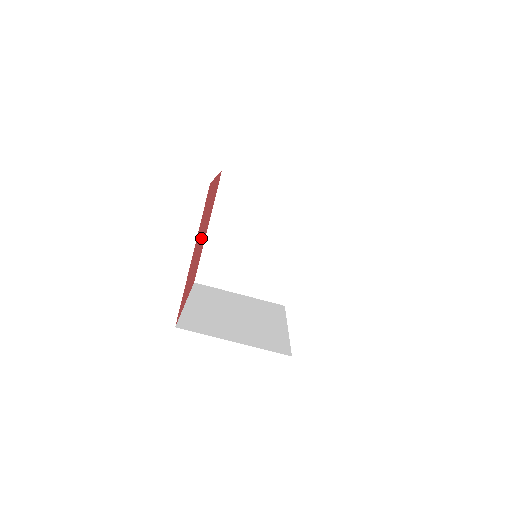
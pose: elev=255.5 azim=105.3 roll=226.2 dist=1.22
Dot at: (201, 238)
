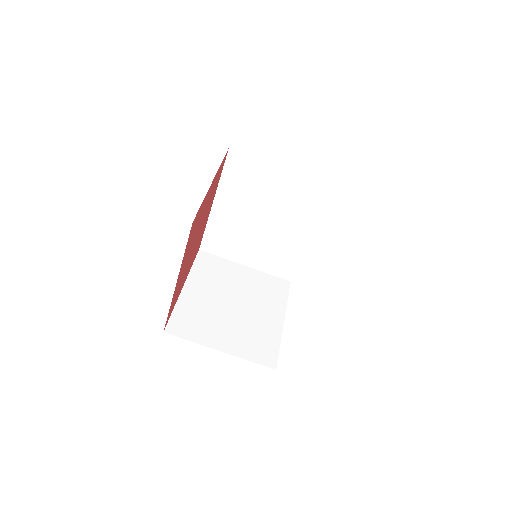
Dot at: (197, 236)
